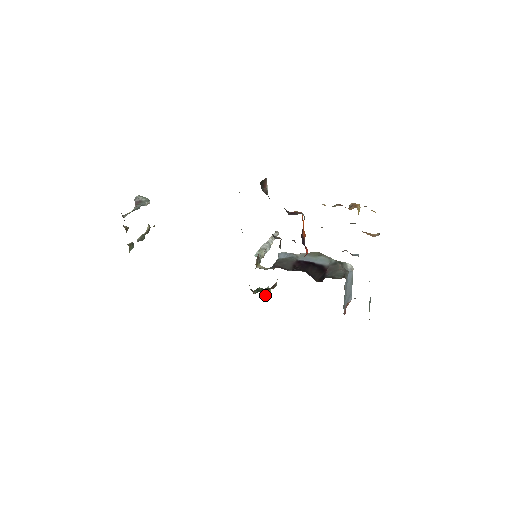
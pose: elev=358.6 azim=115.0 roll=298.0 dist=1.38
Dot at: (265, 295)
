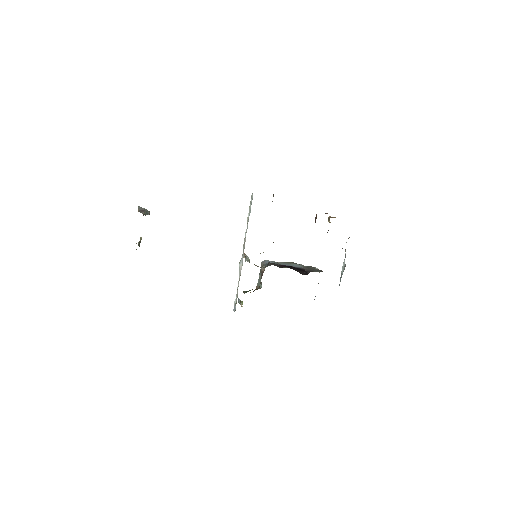
Dot at: (241, 302)
